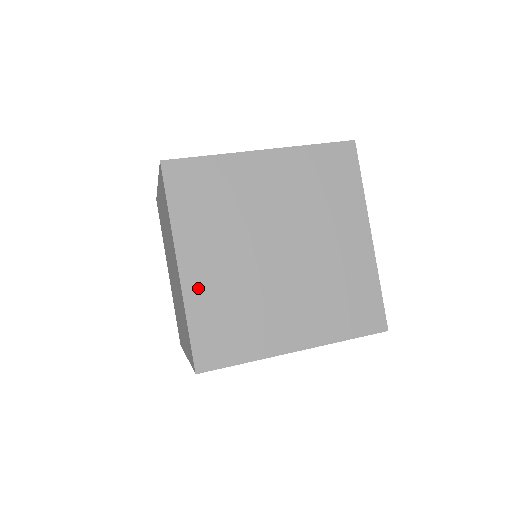
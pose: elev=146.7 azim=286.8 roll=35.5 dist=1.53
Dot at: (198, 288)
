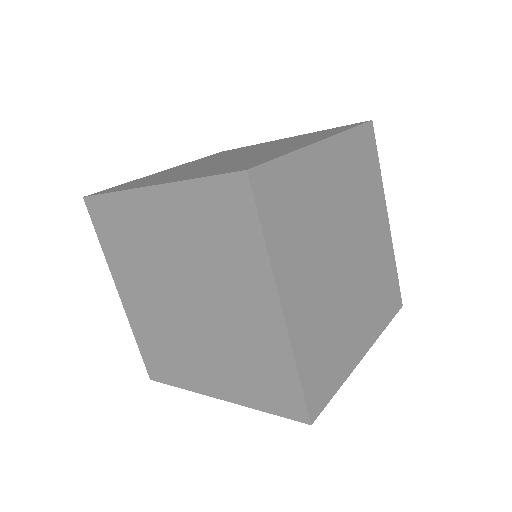
Dot at: (135, 316)
